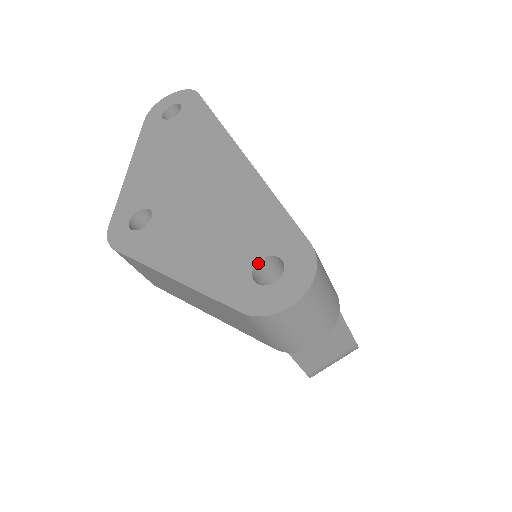
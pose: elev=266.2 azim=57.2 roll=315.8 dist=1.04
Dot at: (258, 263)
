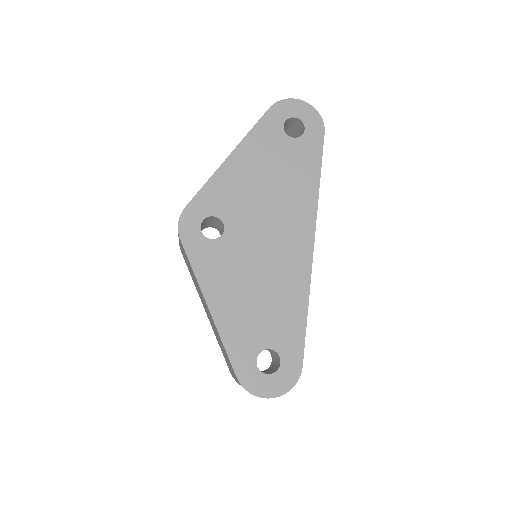
Dot at: occluded
